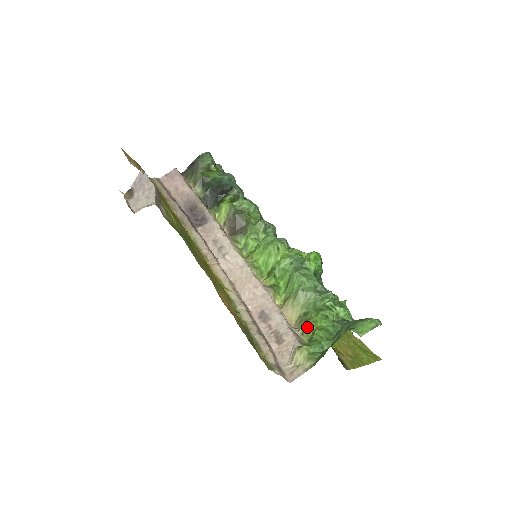
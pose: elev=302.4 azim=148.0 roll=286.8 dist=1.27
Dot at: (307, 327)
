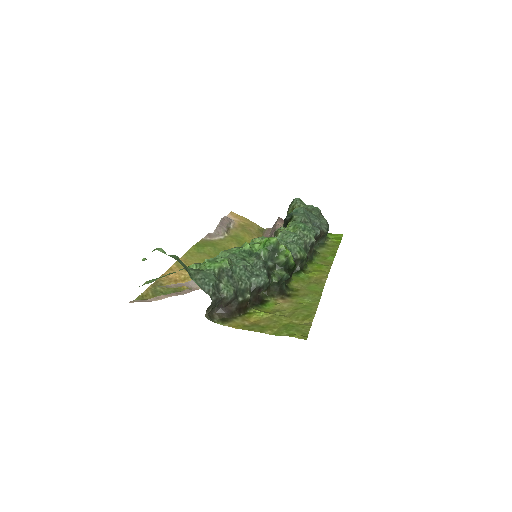
Dot at: occluded
